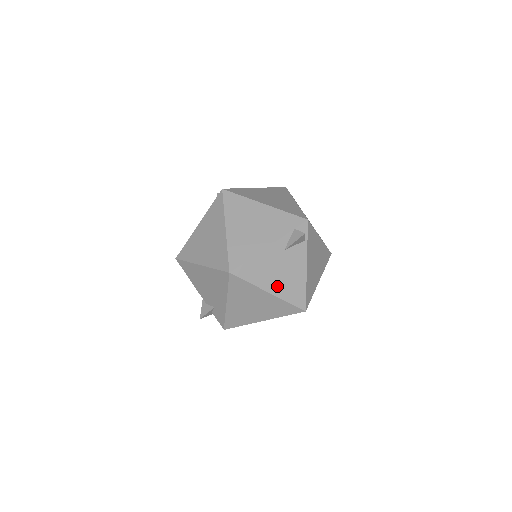
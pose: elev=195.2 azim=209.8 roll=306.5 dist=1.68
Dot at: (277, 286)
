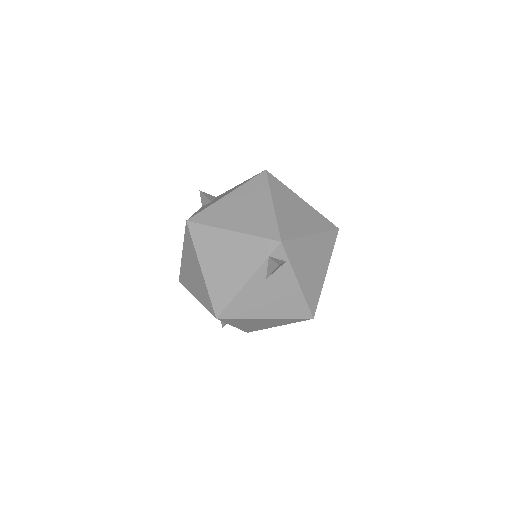
Dot at: (272, 310)
